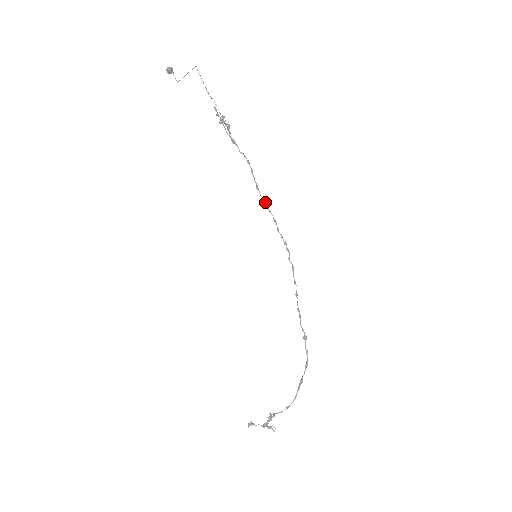
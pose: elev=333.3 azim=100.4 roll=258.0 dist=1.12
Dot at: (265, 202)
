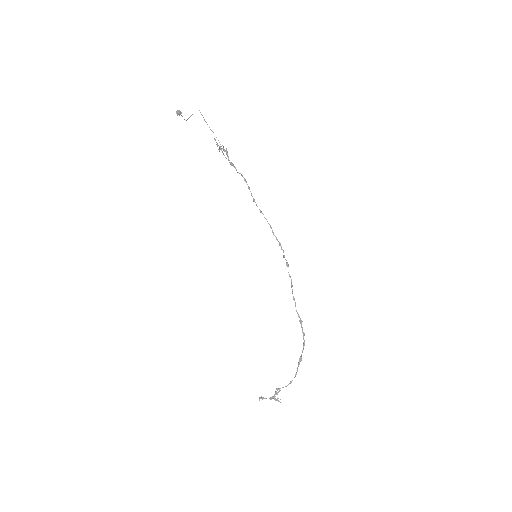
Dot at: (261, 211)
